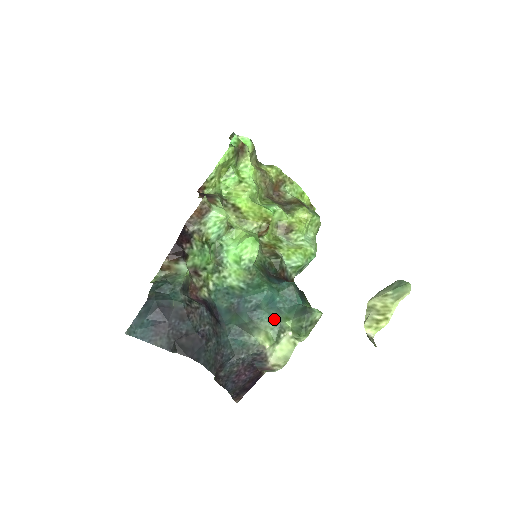
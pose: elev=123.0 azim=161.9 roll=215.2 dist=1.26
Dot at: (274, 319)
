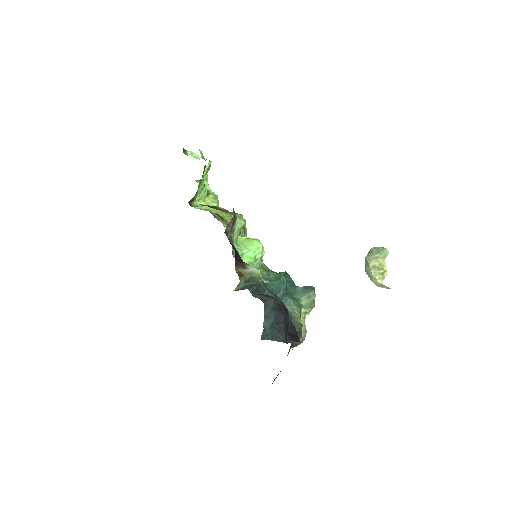
Dot at: (295, 301)
